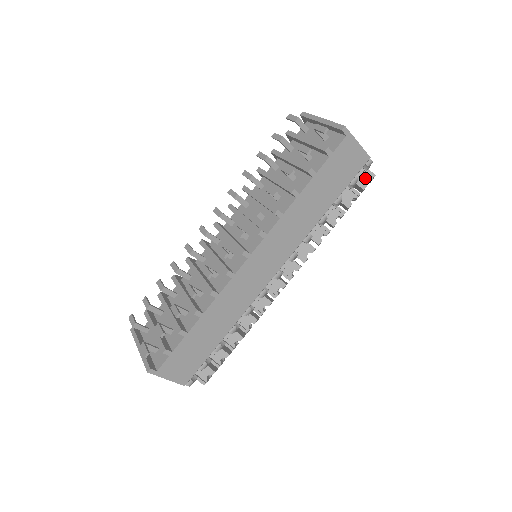
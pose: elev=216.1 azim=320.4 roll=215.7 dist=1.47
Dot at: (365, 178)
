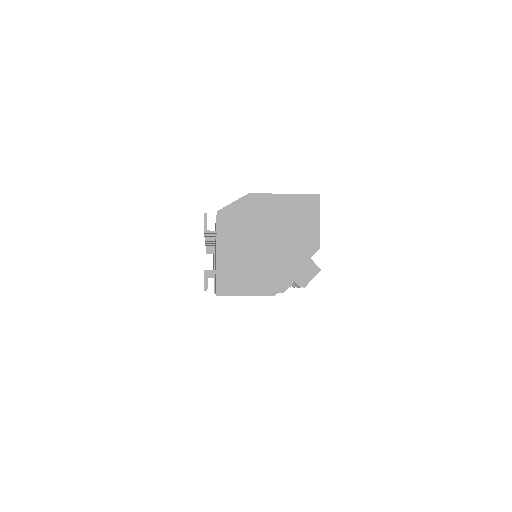
Dot at: occluded
